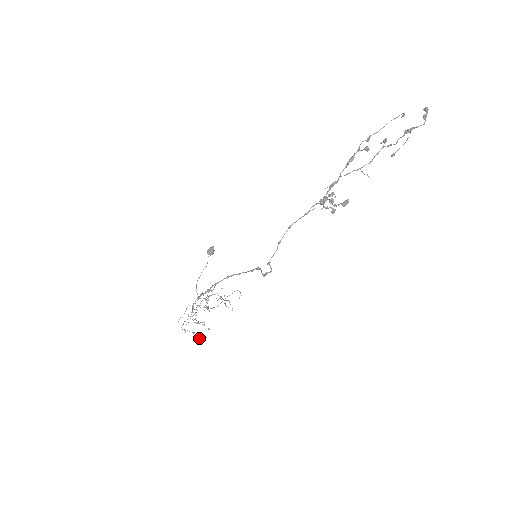
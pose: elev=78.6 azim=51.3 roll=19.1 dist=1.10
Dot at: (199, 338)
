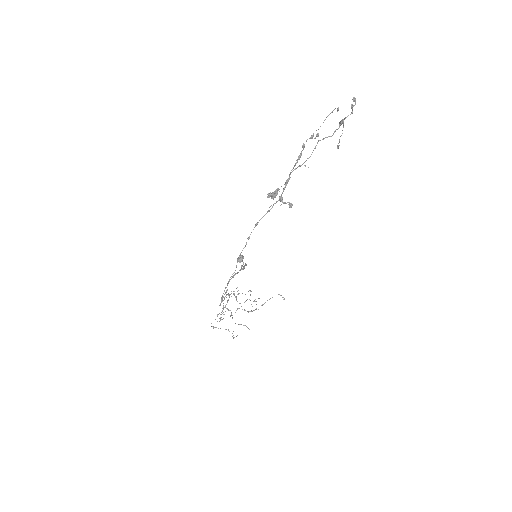
Dot at: (233, 335)
